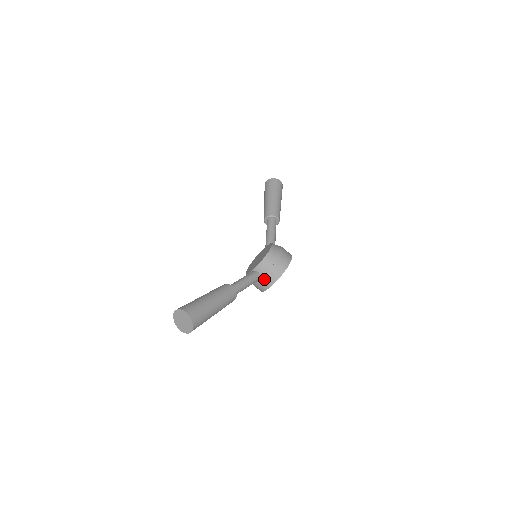
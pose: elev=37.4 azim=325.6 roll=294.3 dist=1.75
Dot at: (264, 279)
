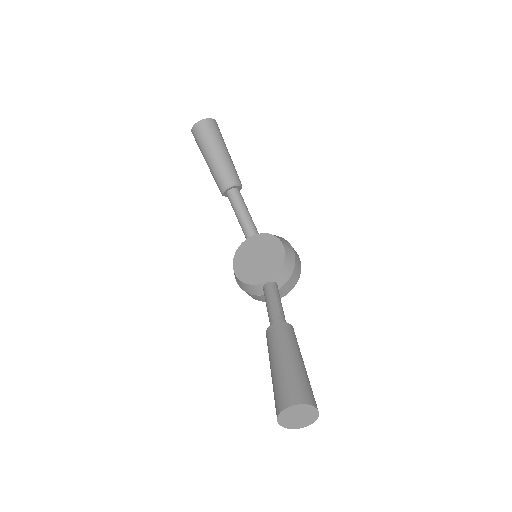
Dot at: (281, 290)
